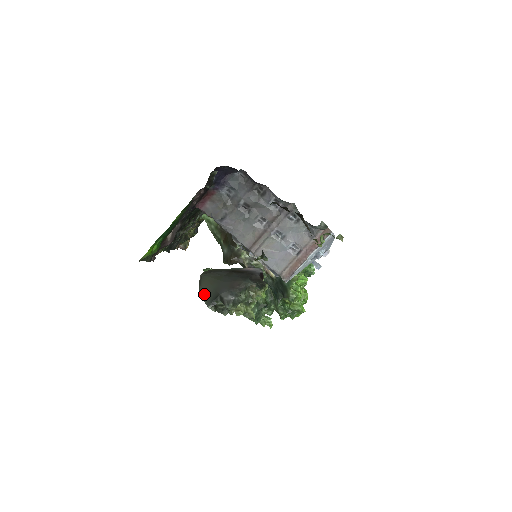
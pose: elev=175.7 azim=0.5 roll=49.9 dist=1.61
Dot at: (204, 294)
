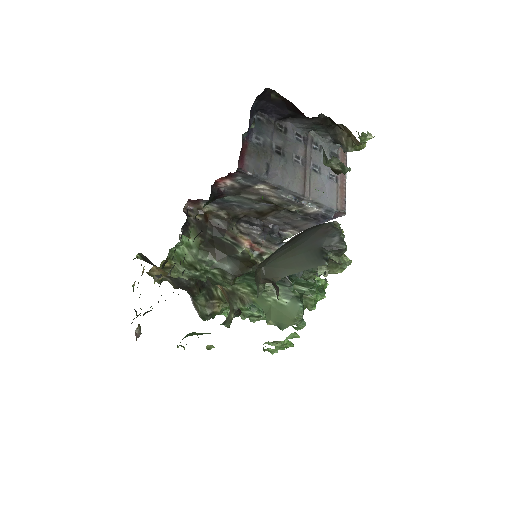
Dot at: (299, 267)
